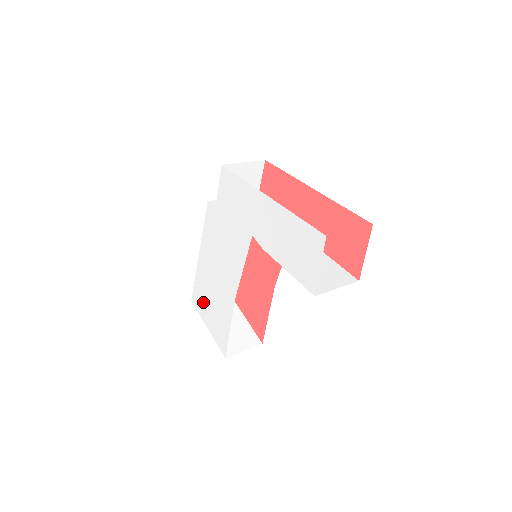
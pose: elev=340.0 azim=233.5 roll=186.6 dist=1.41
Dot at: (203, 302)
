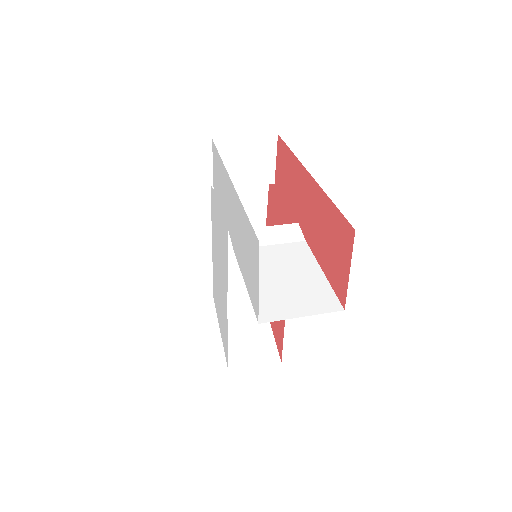
Dot at: (217, 302)
